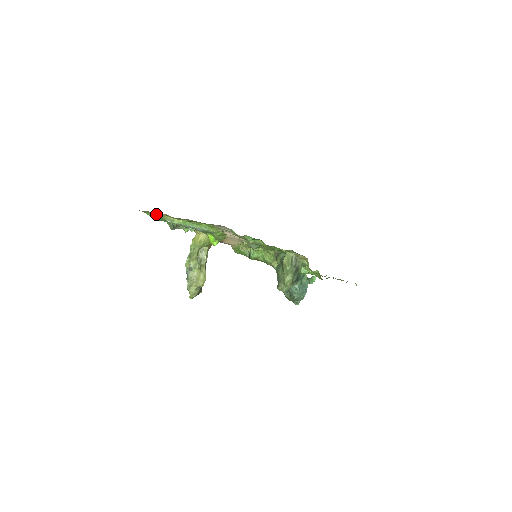
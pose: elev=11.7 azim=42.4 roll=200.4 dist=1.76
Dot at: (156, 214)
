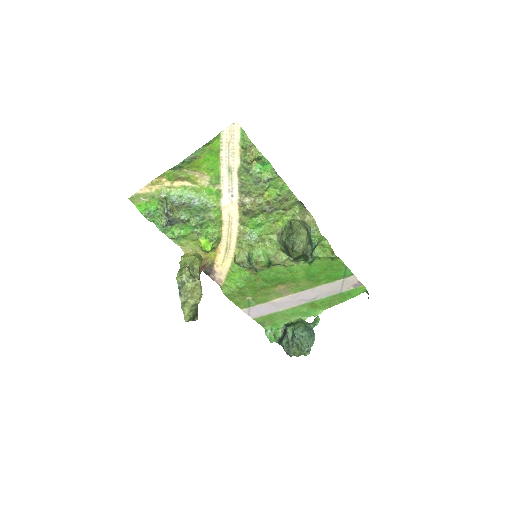
Dot at: (149, 193)
